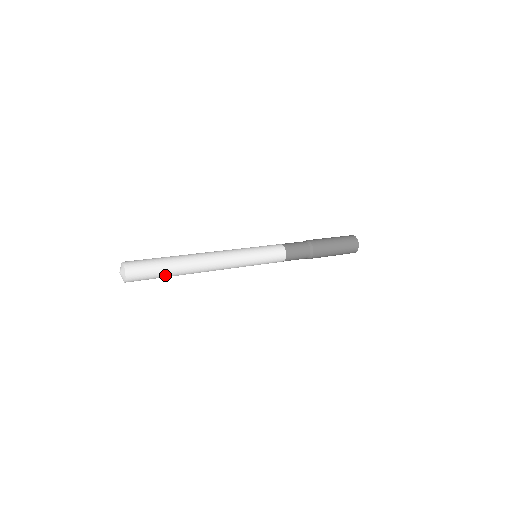
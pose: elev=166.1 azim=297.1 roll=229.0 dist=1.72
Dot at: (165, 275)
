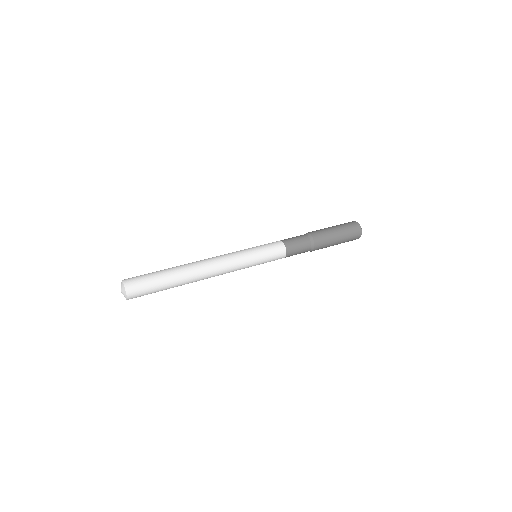
Dot at: (165, 289)
